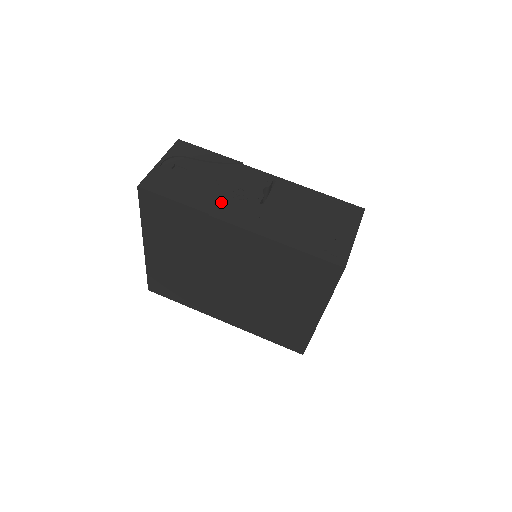
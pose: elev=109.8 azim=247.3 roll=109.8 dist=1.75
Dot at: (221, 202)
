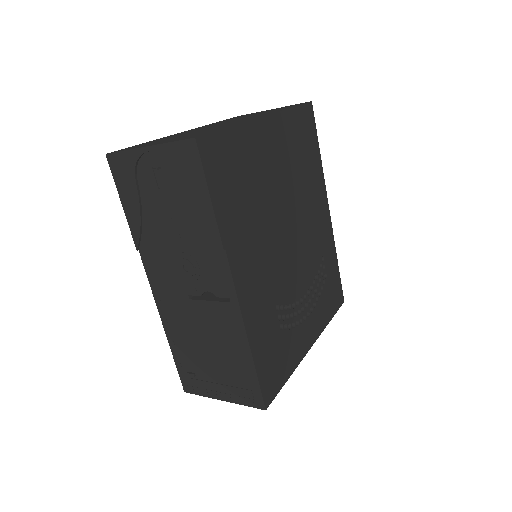
Dot at: (159, 254)
